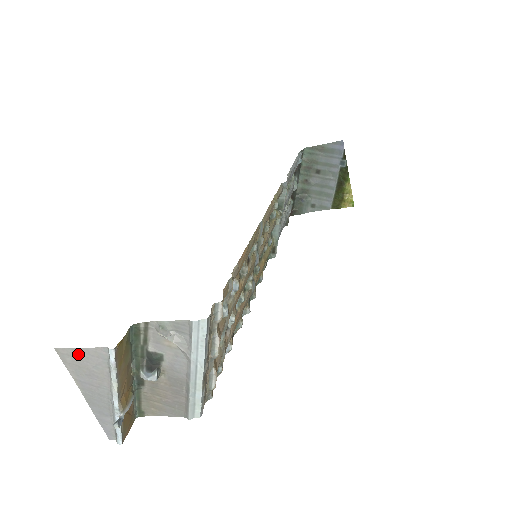
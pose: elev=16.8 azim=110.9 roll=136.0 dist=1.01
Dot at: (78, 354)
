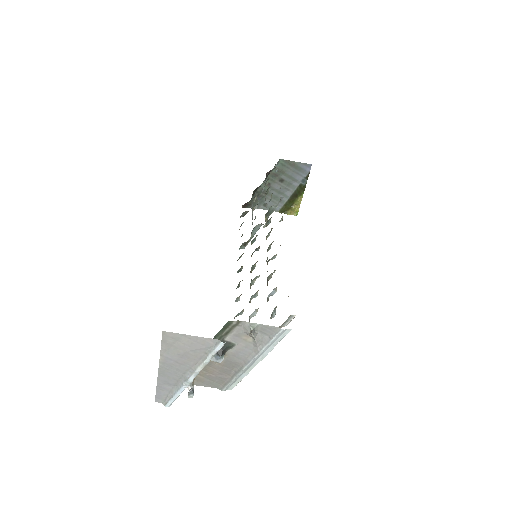
Dot at: (184, 339)
